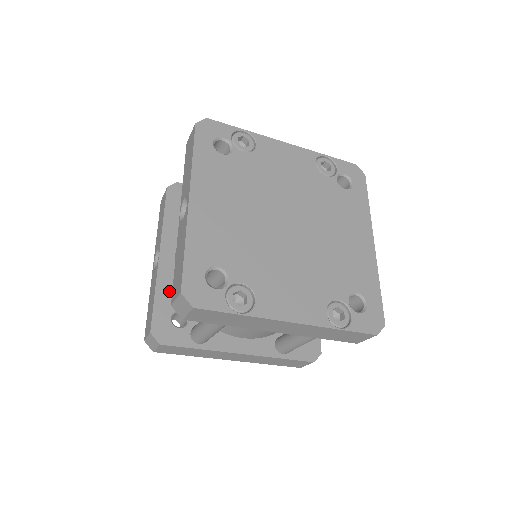
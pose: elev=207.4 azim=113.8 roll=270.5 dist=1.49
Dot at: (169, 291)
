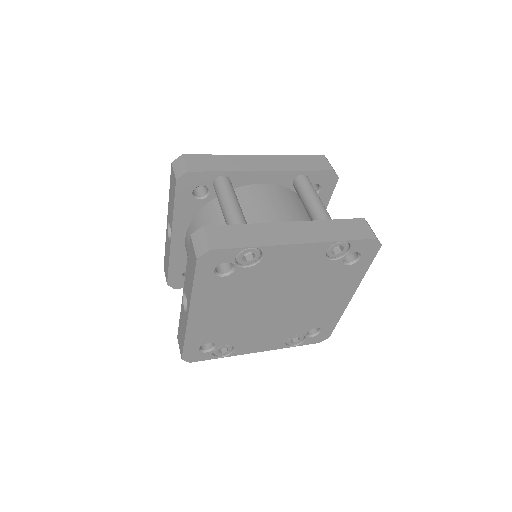
Dot at: (180, 260)
